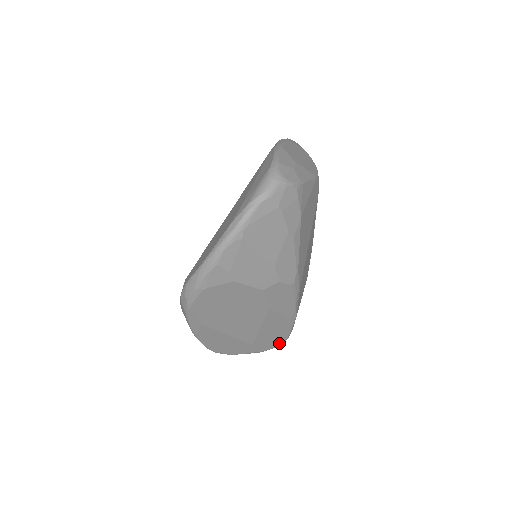
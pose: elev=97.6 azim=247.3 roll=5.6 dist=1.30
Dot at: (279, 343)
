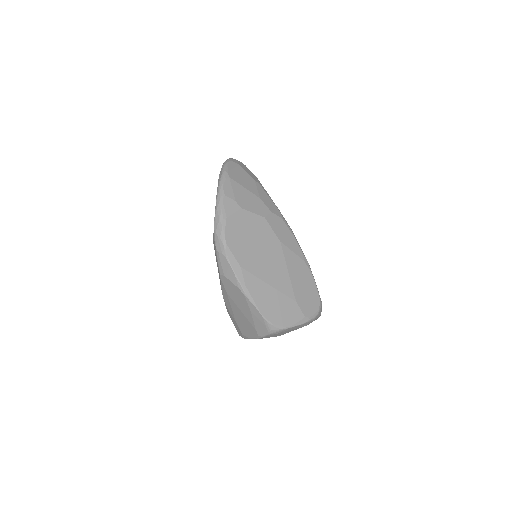
Dot at: (317, 304)
